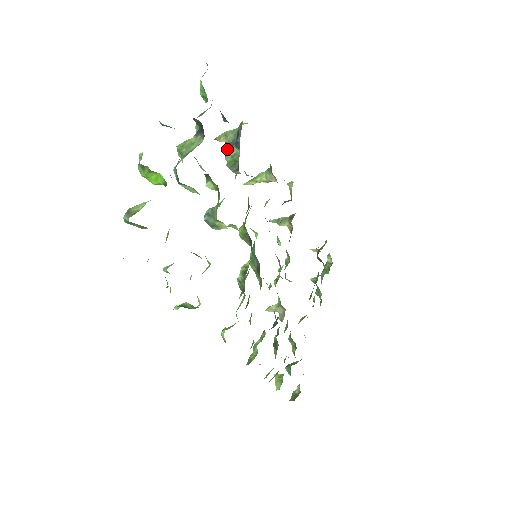
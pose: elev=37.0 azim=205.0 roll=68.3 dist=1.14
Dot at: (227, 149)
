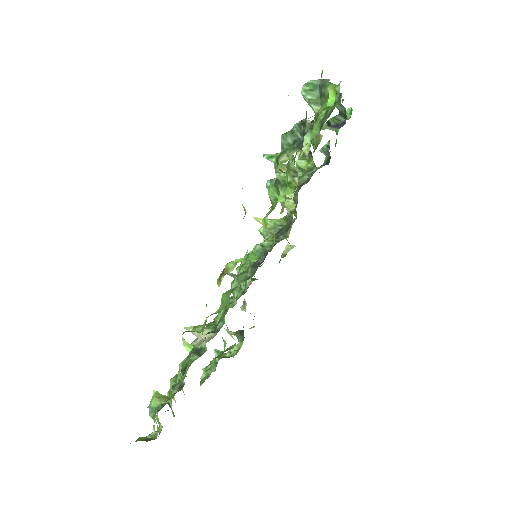
Dot at: occluded
